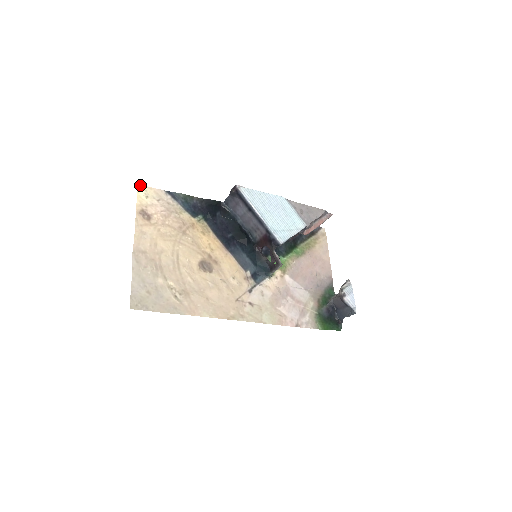
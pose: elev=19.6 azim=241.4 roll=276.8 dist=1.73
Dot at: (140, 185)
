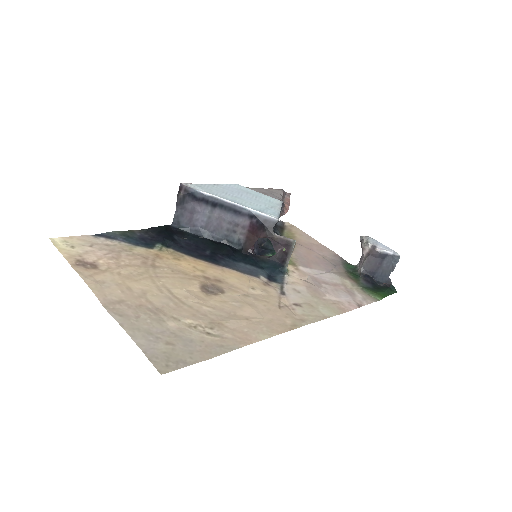
Dot at: (52, 238)
